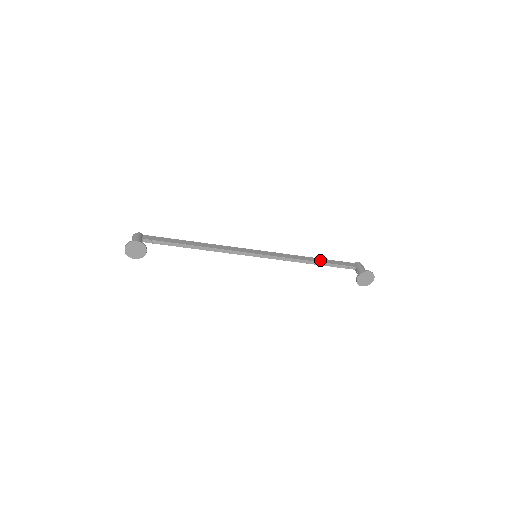
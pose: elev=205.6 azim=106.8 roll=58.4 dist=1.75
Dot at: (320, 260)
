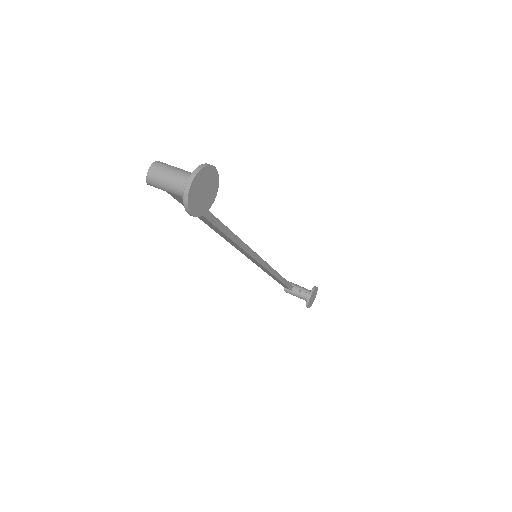
Dot at: occluded
